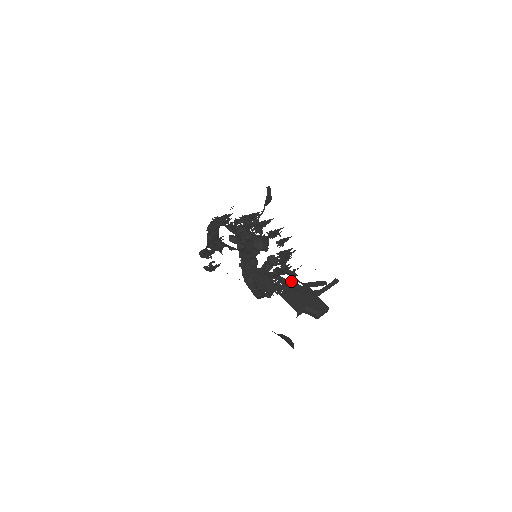
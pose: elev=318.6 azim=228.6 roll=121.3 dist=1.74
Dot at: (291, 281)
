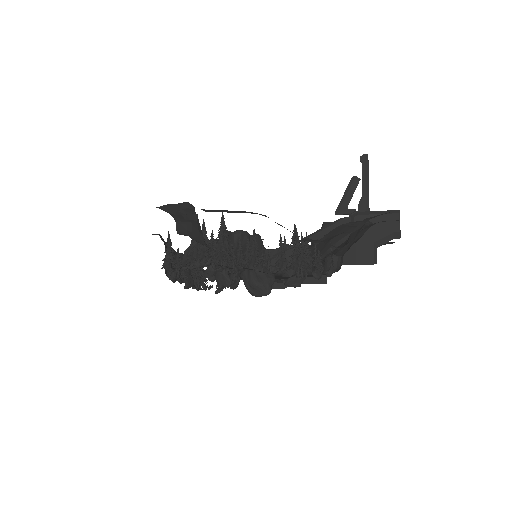
Dot at: (322, 229)
